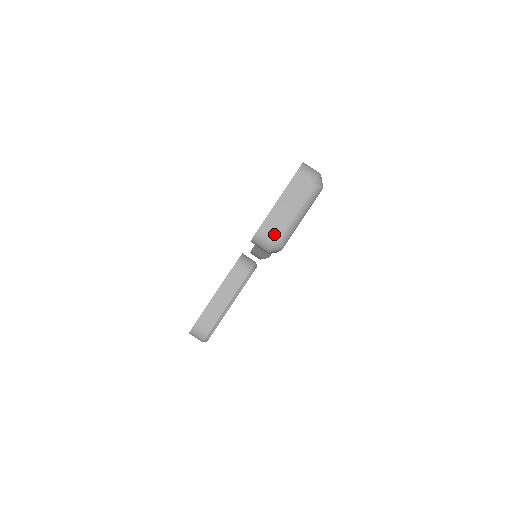
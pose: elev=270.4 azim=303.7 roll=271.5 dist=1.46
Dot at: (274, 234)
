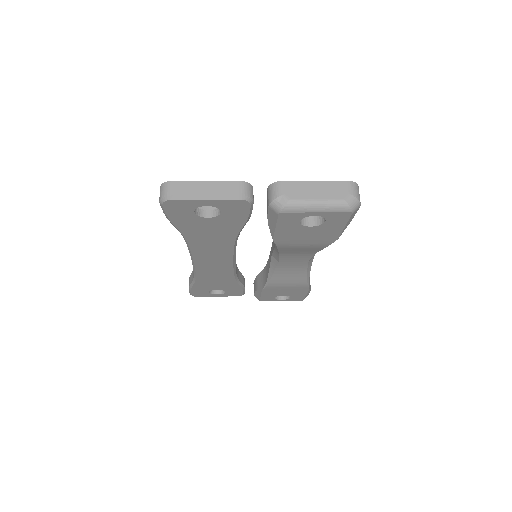
Dot at: (287, 194)
